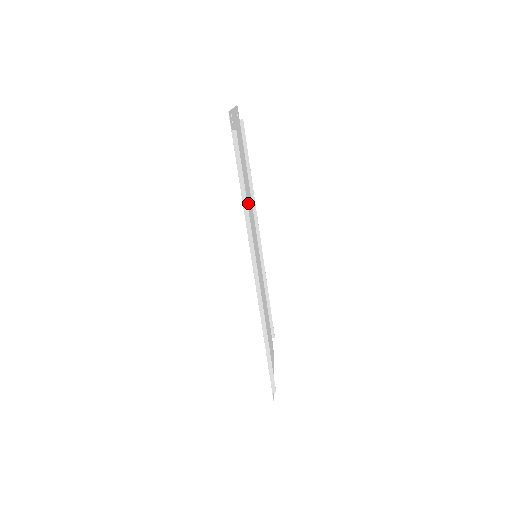
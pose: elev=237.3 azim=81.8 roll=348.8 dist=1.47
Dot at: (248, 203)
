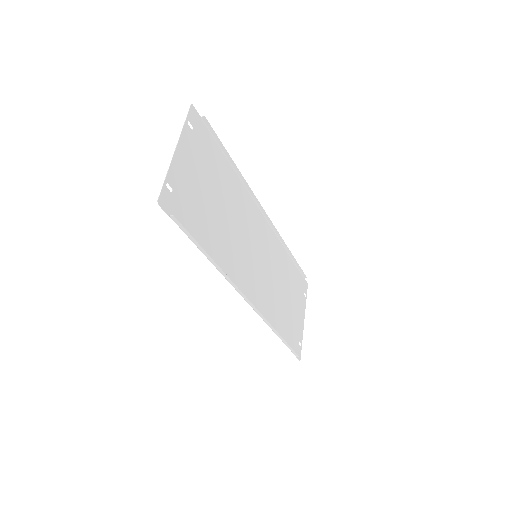
Dot at: (231, 218)
